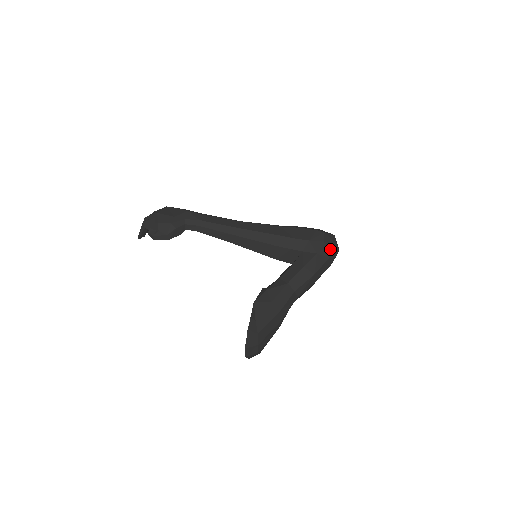
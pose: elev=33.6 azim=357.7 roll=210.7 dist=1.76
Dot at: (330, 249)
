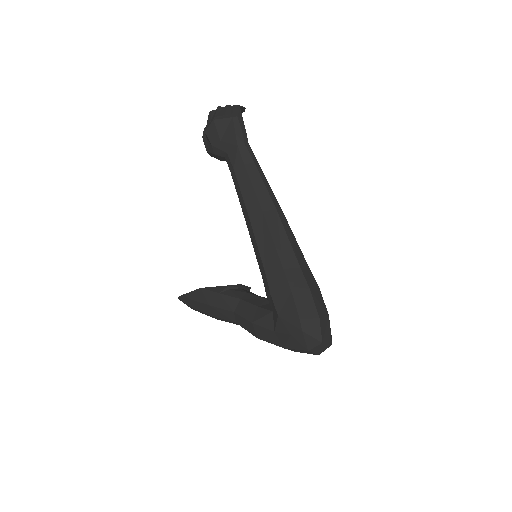
Dot at: (293, 345)
